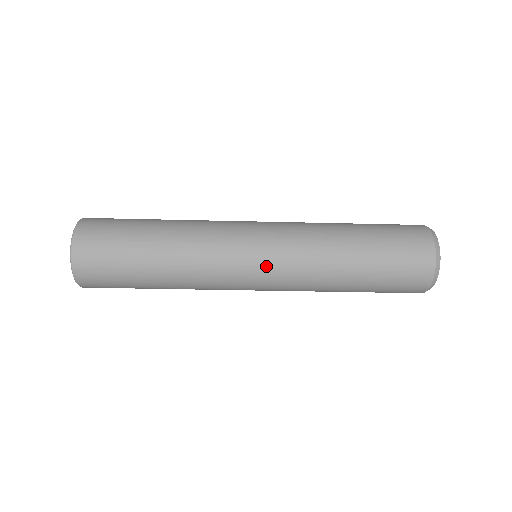
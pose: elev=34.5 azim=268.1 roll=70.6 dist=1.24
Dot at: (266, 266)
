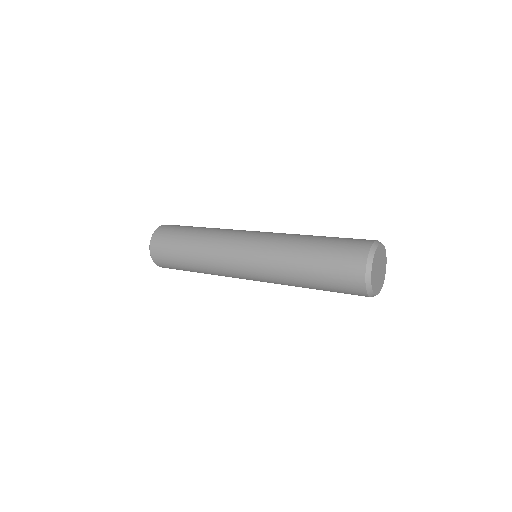
Dot at: (255, 280)
